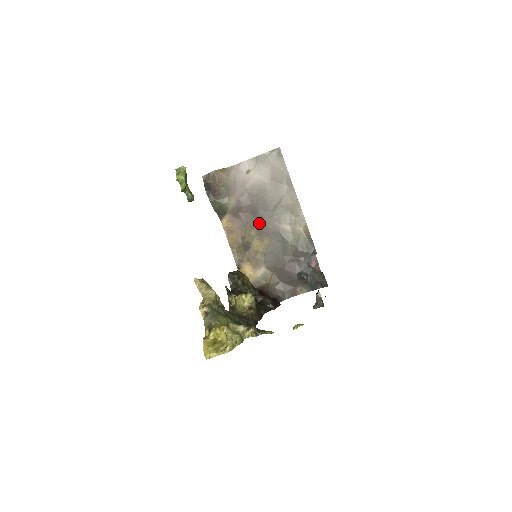
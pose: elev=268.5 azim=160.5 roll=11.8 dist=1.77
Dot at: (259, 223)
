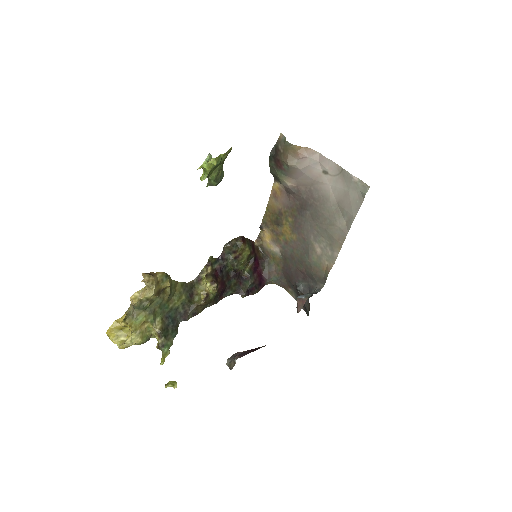
Dot at: (300, 219)
